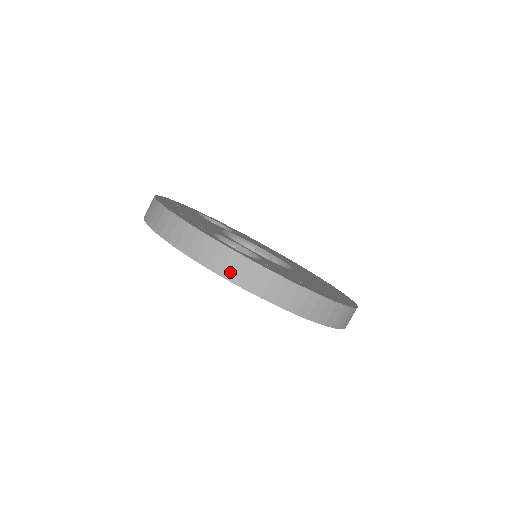
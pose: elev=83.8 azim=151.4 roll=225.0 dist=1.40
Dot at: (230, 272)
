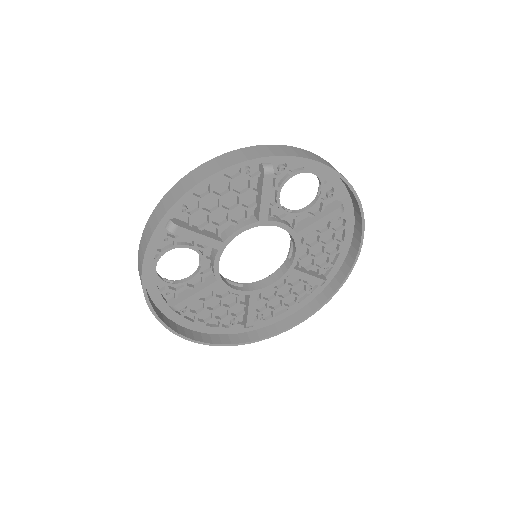
Dot at: occluded
